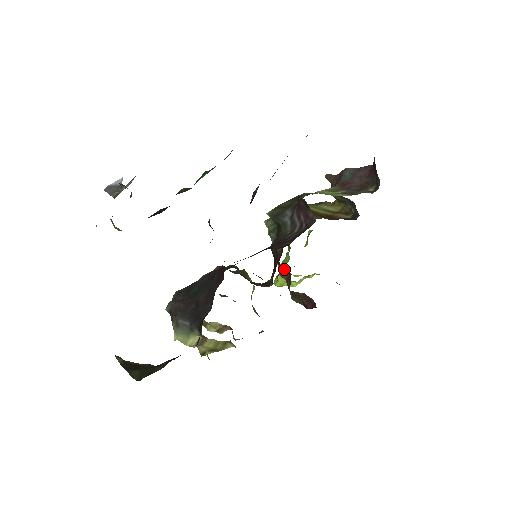
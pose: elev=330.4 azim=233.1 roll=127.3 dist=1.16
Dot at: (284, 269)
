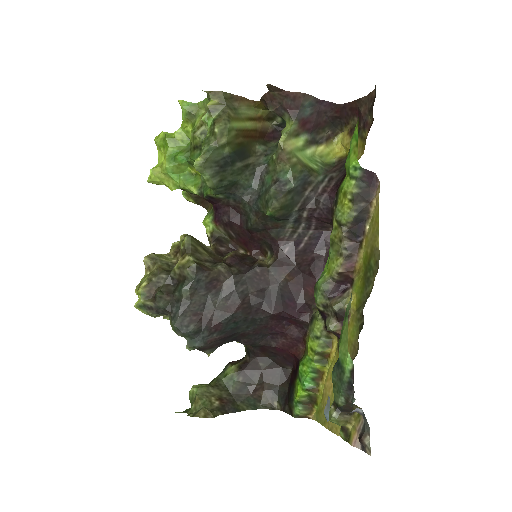
Dot at: occluded
